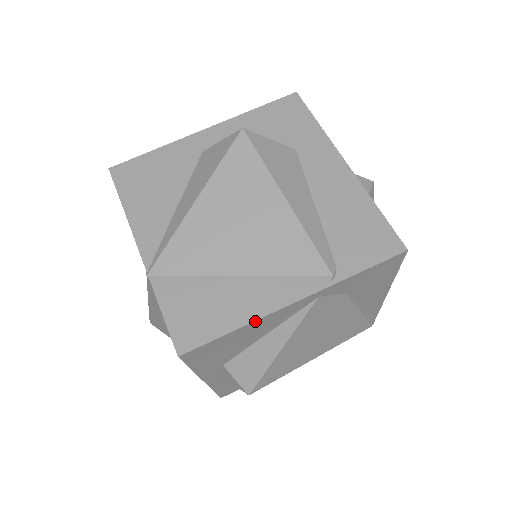
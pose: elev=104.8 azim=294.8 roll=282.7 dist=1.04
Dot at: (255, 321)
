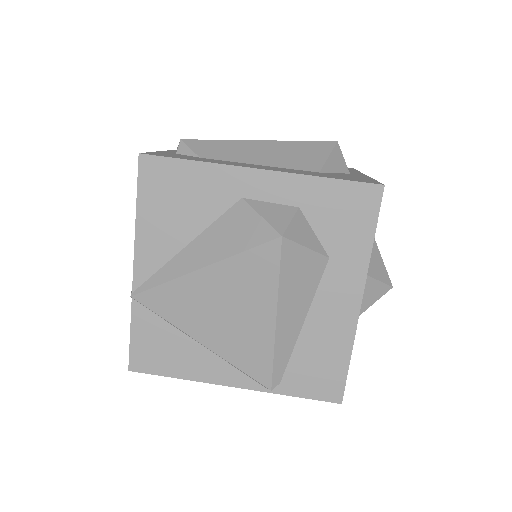
Dot at: (196, 380)
